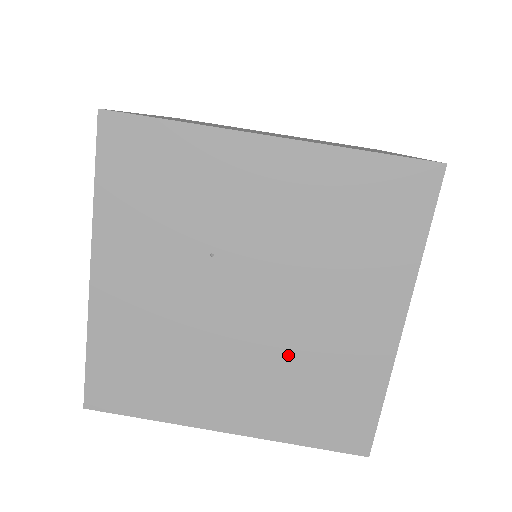
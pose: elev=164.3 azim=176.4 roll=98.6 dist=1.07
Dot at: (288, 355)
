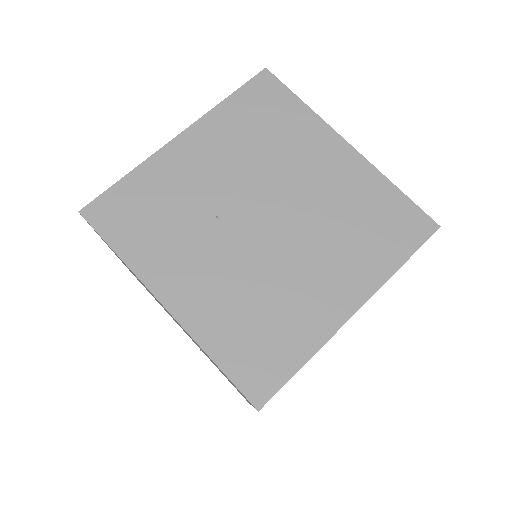
Dot at: (322, 223)
